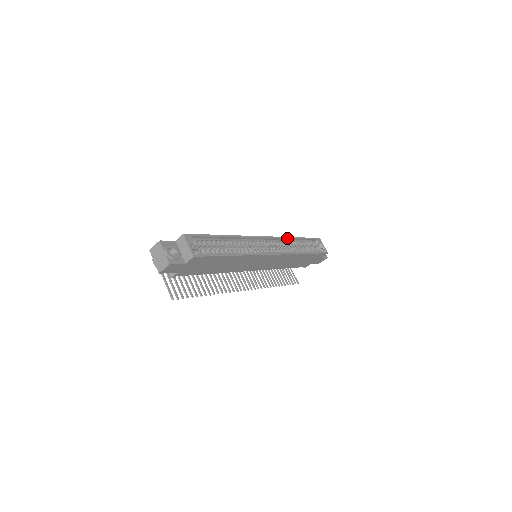
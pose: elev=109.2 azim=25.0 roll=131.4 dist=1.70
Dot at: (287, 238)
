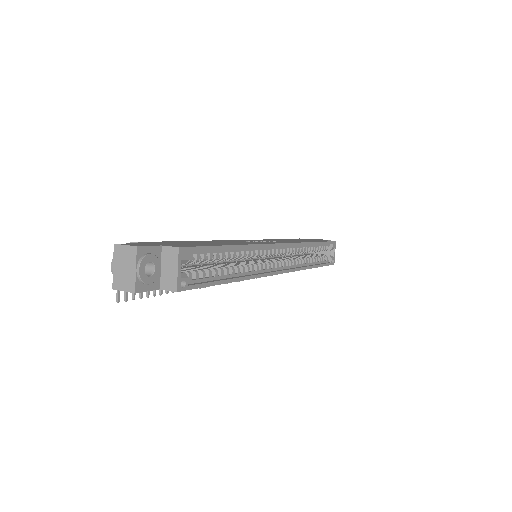
Dot at: (304, 244)
